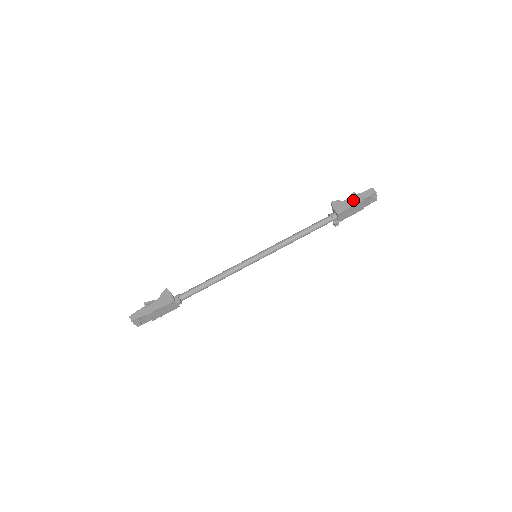
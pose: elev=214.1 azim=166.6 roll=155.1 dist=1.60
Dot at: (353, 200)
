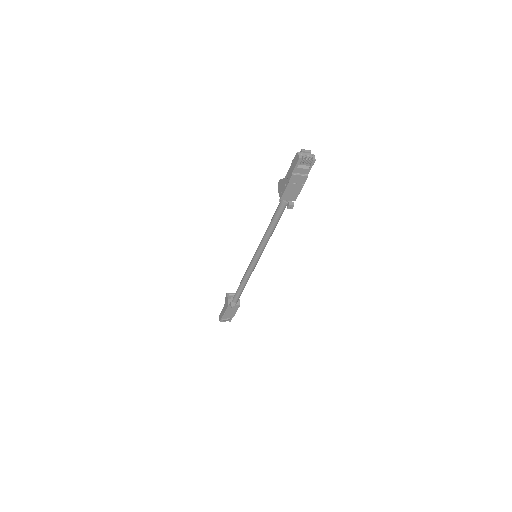
Dot at: (287, 176)
